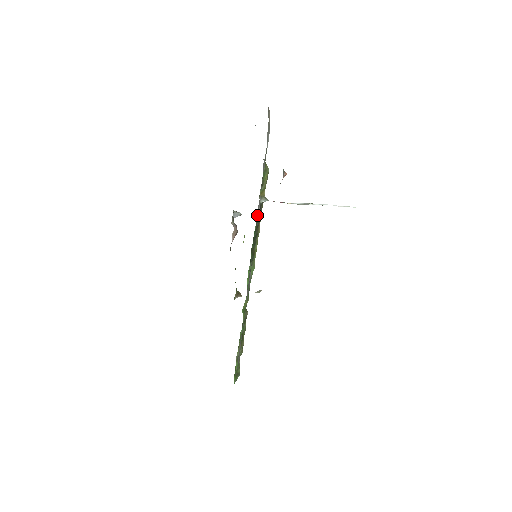
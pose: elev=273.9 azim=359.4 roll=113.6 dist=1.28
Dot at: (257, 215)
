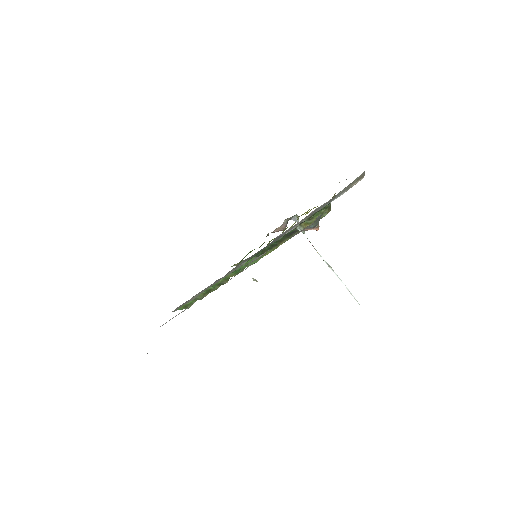
Dot at: (288, 234)
